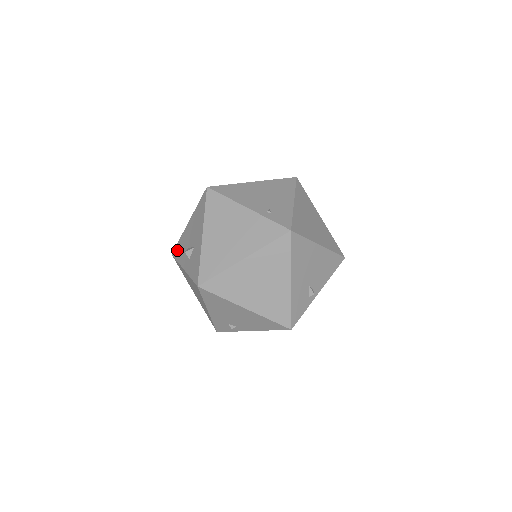
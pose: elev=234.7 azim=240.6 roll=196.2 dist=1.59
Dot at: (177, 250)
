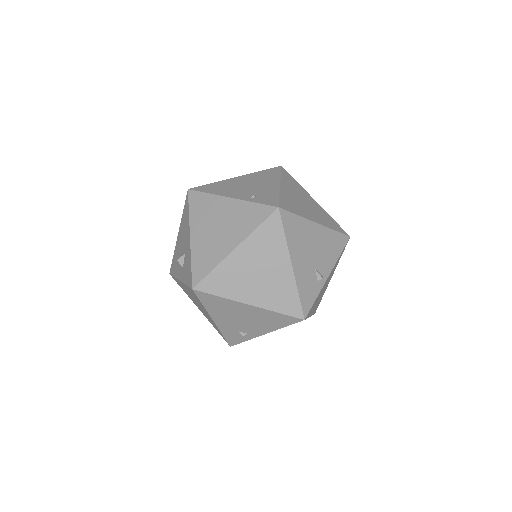
Dot at: (173, 266)
